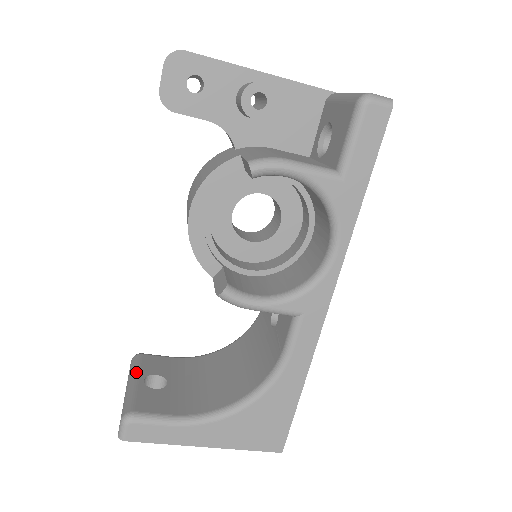
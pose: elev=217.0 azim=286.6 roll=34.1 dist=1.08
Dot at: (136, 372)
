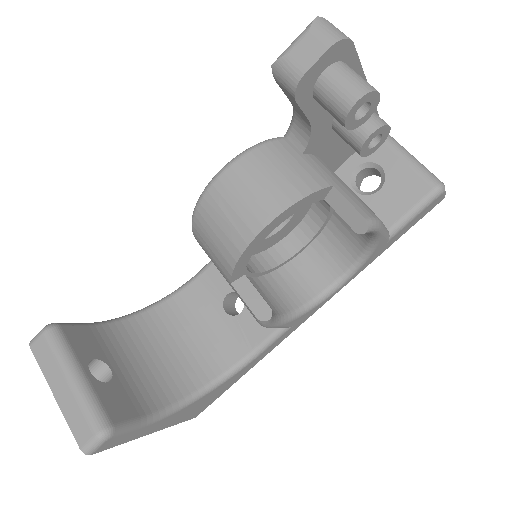
Dot at: (74, 359)
